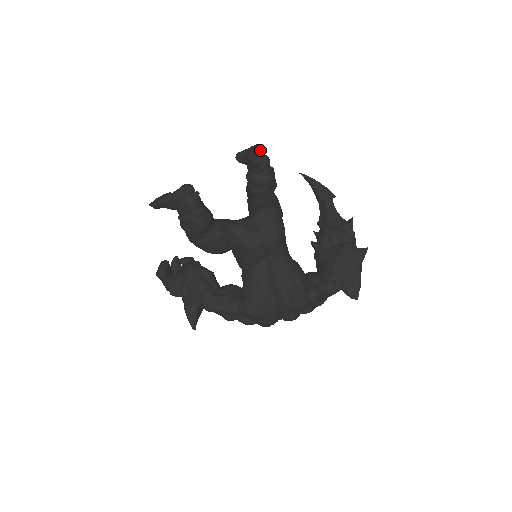
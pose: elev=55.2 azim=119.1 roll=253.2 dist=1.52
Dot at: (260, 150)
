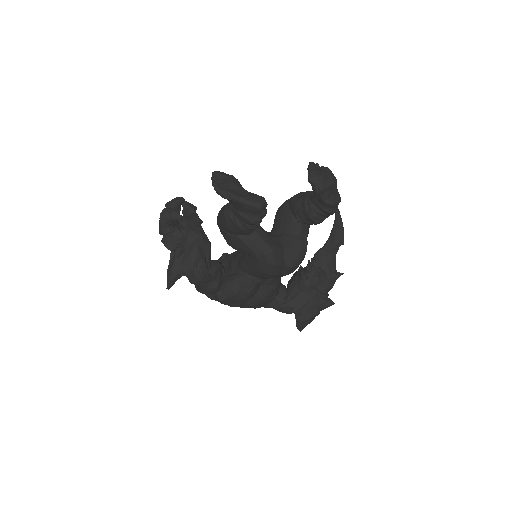
Dot at: occluded
